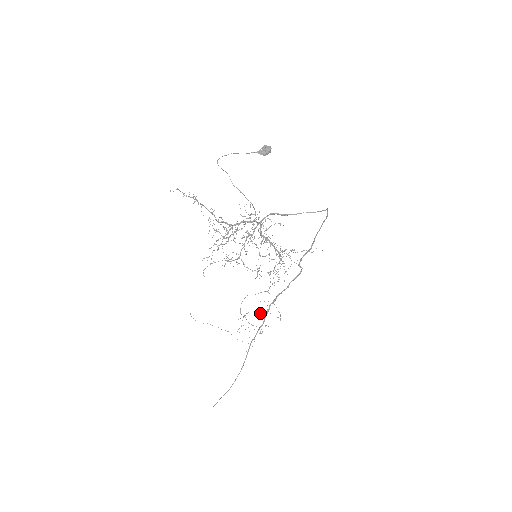
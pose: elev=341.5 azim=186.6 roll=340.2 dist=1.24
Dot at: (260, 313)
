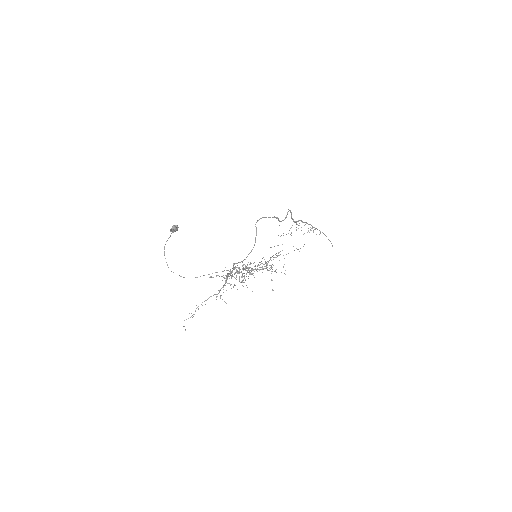
Dot at: (297, 224)
